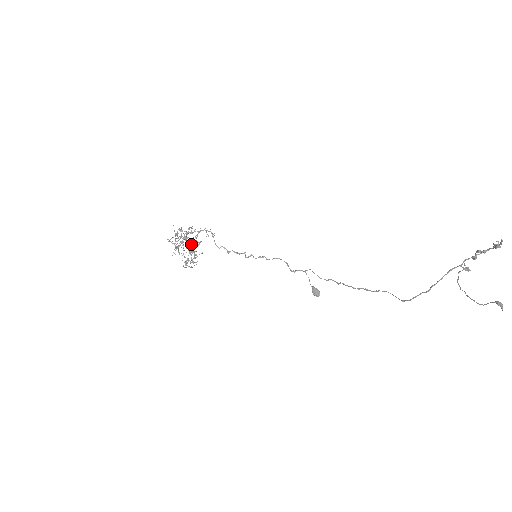
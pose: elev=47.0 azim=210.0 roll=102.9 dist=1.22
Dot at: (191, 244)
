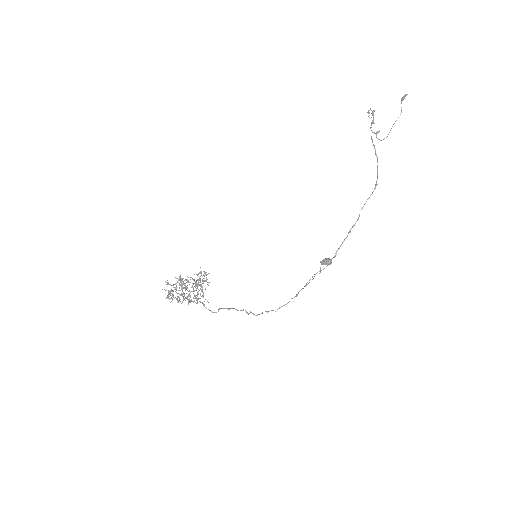
Dot at: occluded
